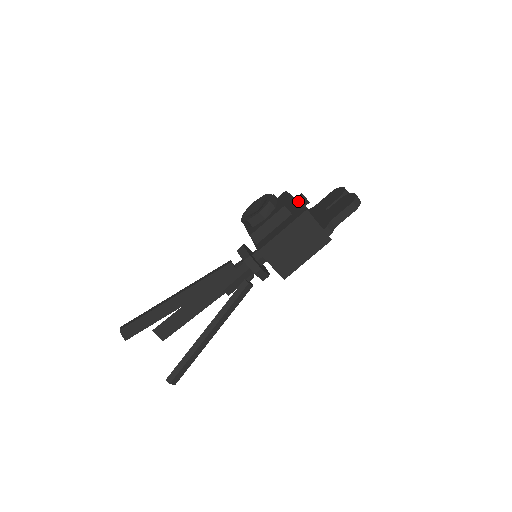
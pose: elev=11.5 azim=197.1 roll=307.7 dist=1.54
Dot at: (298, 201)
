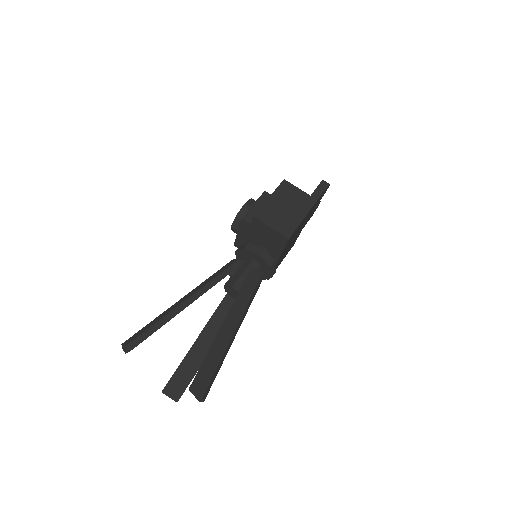
Dot at: occluded
